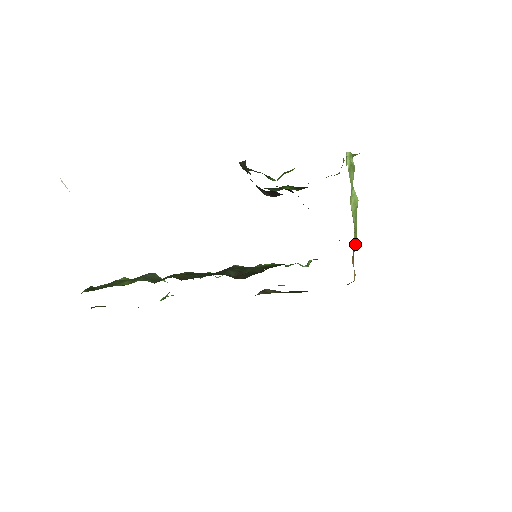
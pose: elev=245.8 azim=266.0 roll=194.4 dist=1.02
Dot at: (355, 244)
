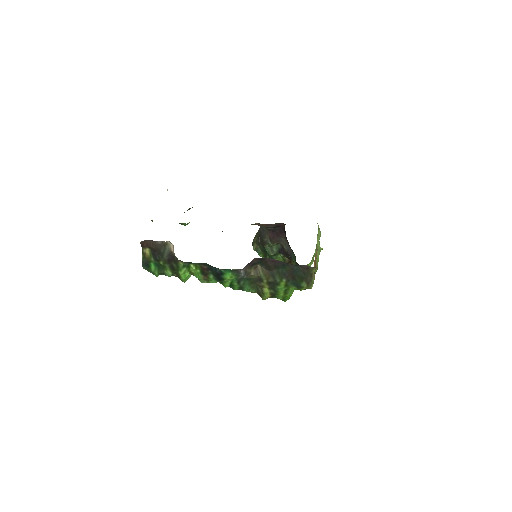
Dot at: (317, 265)
